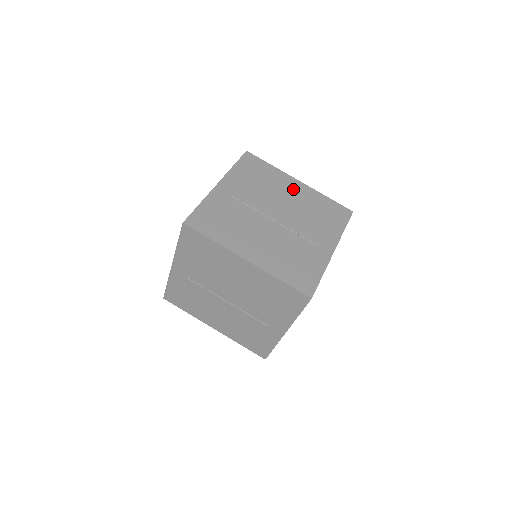
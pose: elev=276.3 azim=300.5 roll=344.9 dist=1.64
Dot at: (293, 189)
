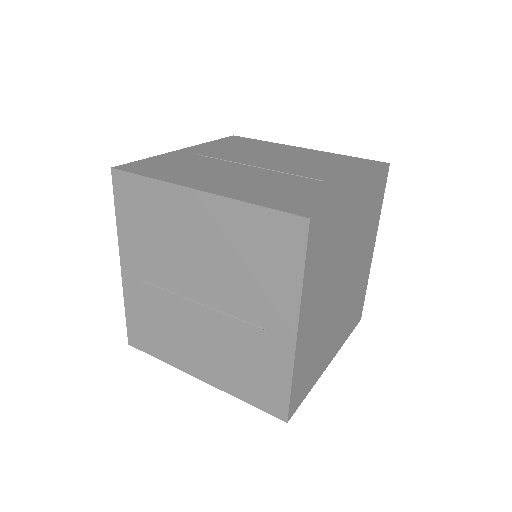
Dot at: (294, 152)
